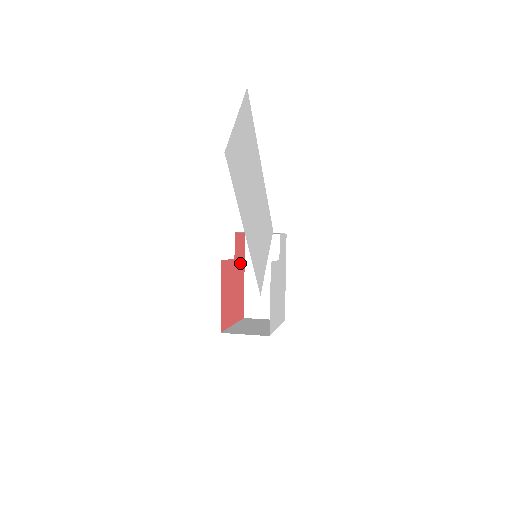
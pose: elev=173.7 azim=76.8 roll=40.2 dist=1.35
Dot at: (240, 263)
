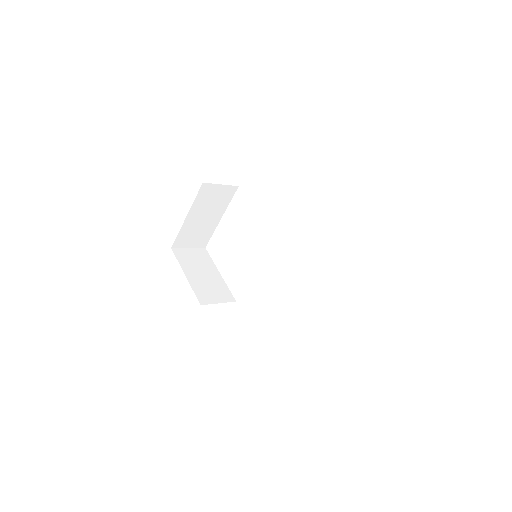
Dot at: occluded
